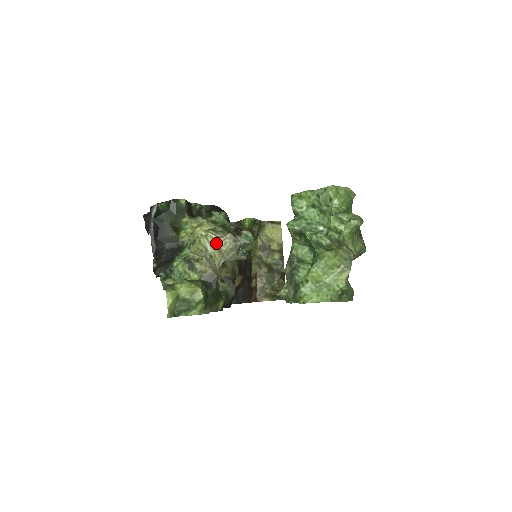
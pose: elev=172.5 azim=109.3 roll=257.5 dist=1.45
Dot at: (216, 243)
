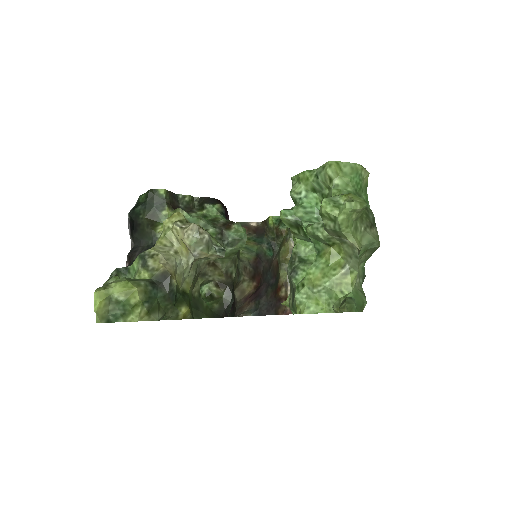
Dot at: (180, 236)
